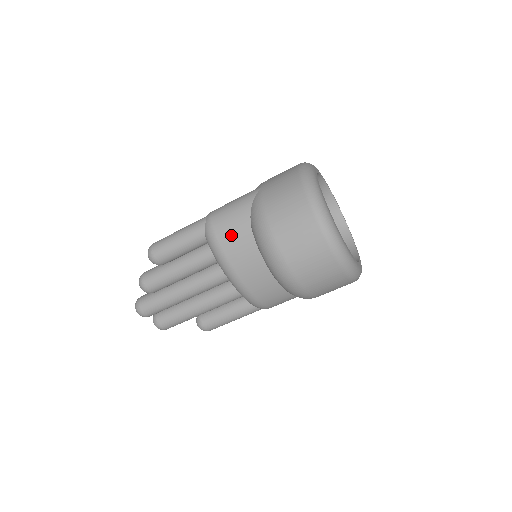
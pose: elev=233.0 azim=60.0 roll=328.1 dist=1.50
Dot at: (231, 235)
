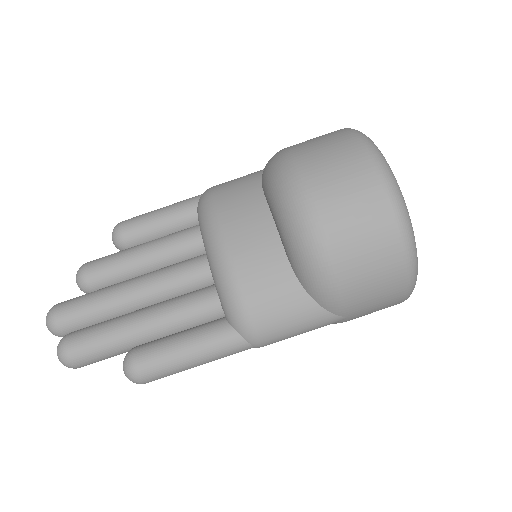
Dot at: (232, 187)
